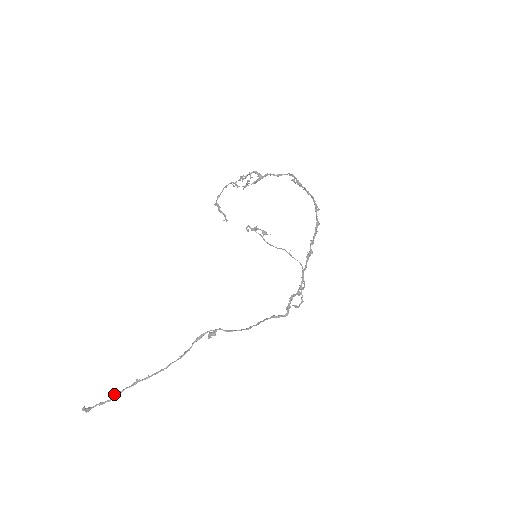
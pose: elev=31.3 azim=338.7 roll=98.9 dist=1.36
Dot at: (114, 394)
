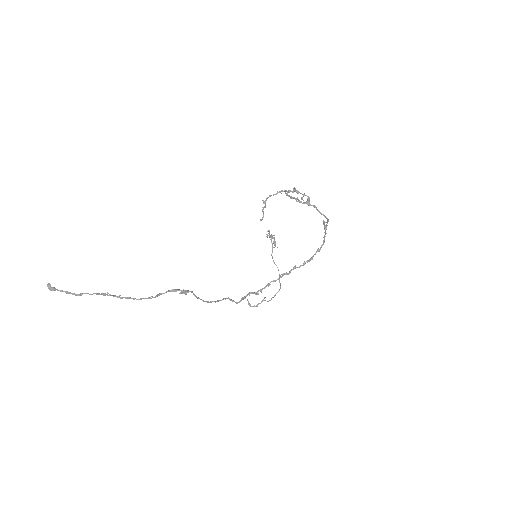
Dot at: (84, 293)
